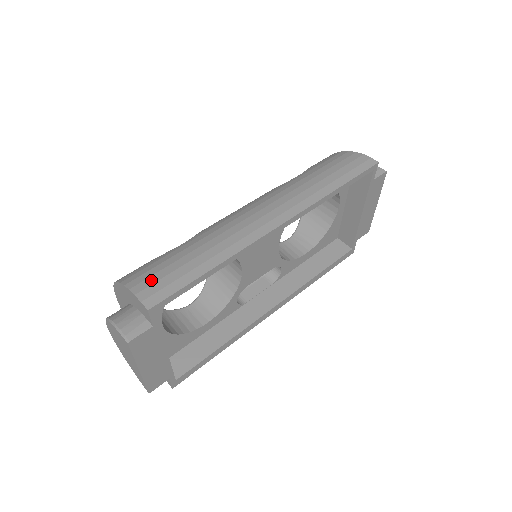
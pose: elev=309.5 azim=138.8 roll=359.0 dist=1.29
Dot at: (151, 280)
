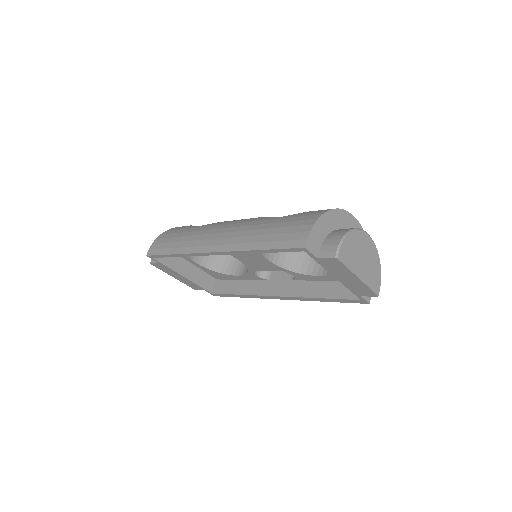
Dot at: (161, 241)
